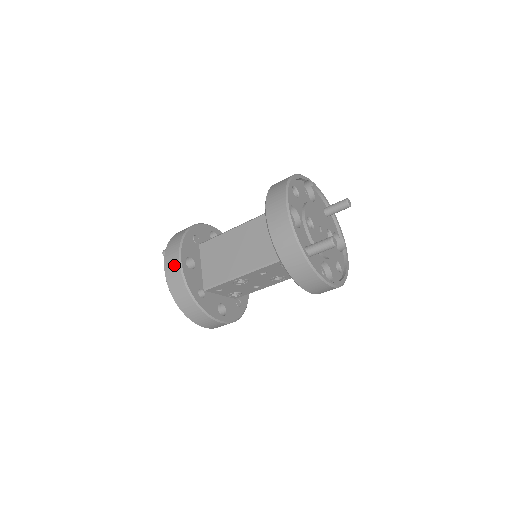
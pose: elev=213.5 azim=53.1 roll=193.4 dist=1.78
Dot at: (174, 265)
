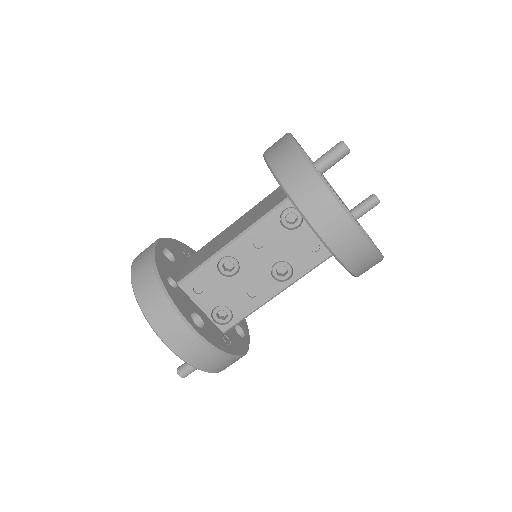
Dot at: (147, 249)
